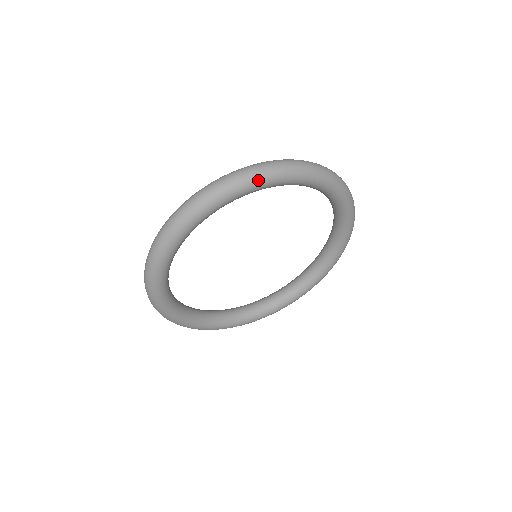
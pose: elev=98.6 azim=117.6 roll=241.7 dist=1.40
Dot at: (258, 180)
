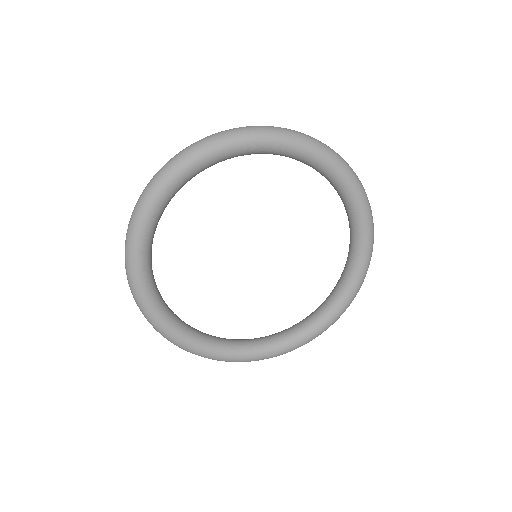
Dot at: (230, 139)
